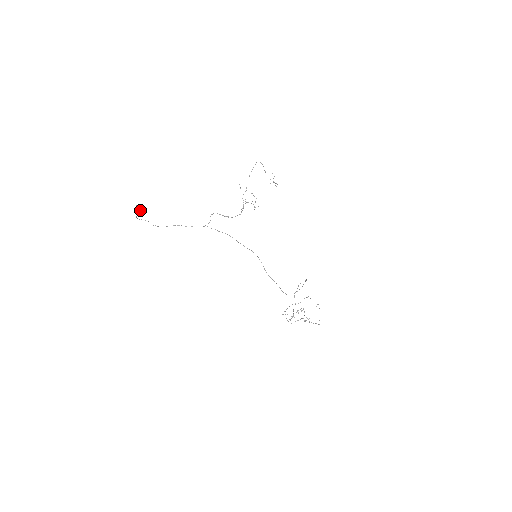
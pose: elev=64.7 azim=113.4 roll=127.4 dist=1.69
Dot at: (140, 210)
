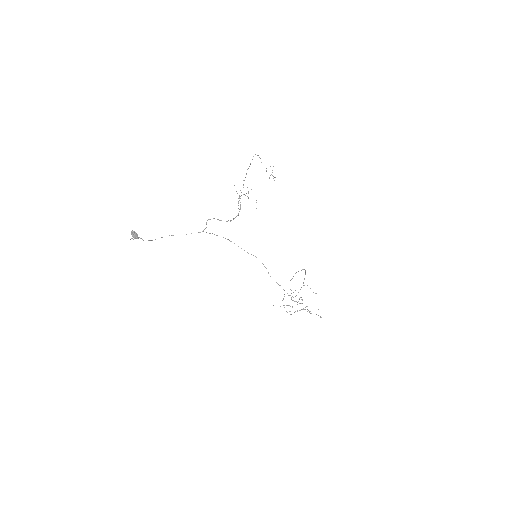
Dot at: (137, 237)
